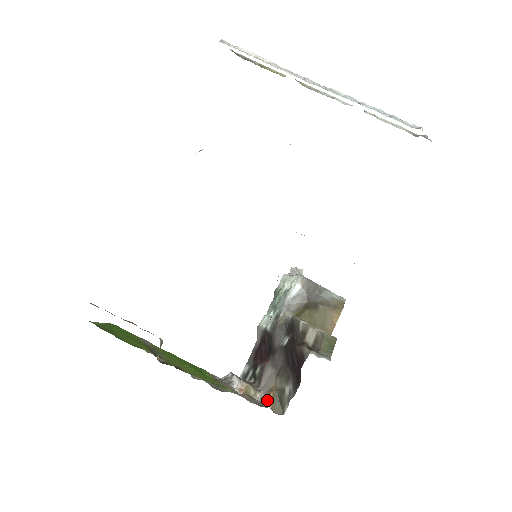
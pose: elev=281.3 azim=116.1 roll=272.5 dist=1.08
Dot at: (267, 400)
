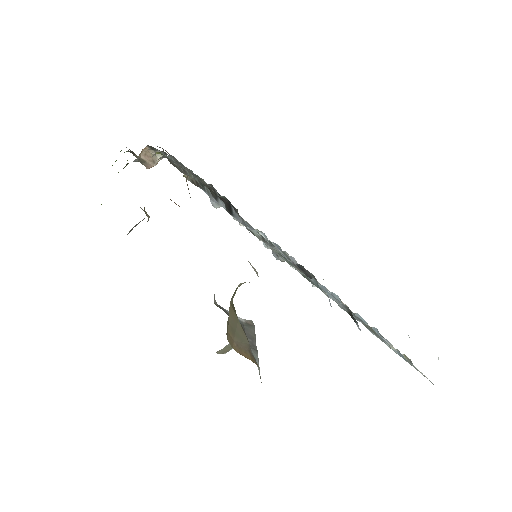
Dot at: occluded
